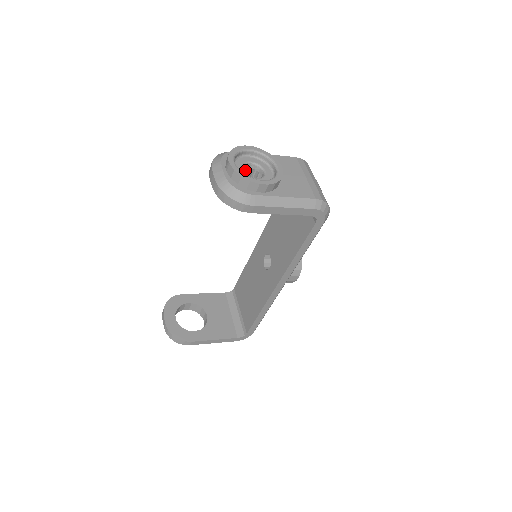
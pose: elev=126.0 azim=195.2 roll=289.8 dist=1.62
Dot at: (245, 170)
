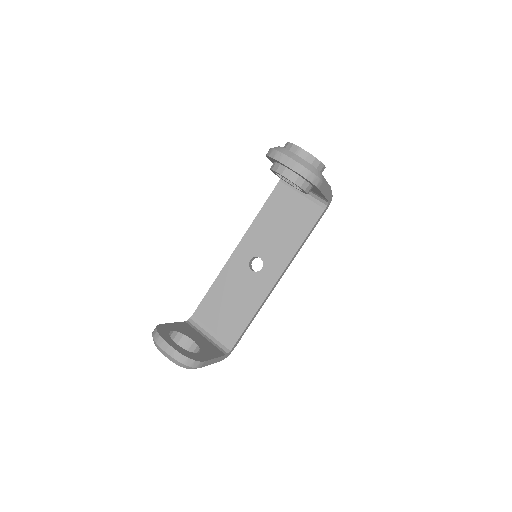
Dot at: occluded
